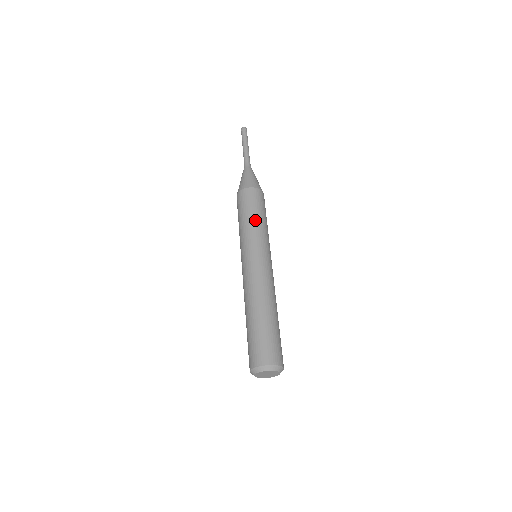
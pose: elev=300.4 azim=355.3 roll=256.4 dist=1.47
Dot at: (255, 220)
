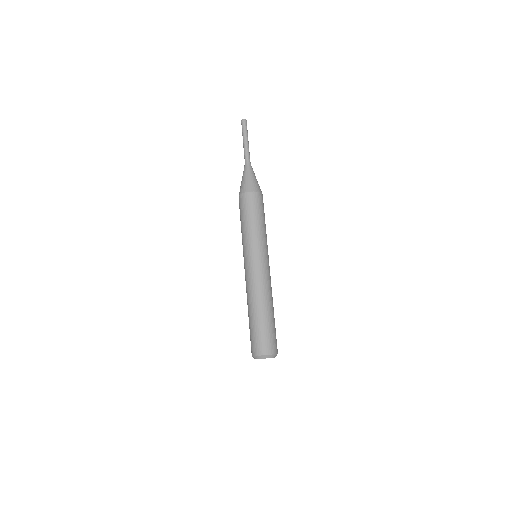
Dot at: (258, 226)
